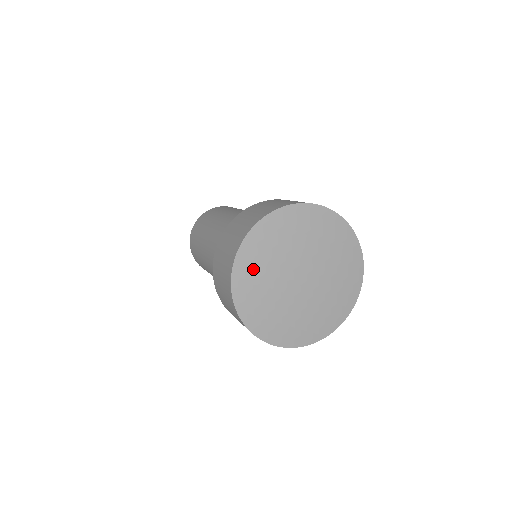
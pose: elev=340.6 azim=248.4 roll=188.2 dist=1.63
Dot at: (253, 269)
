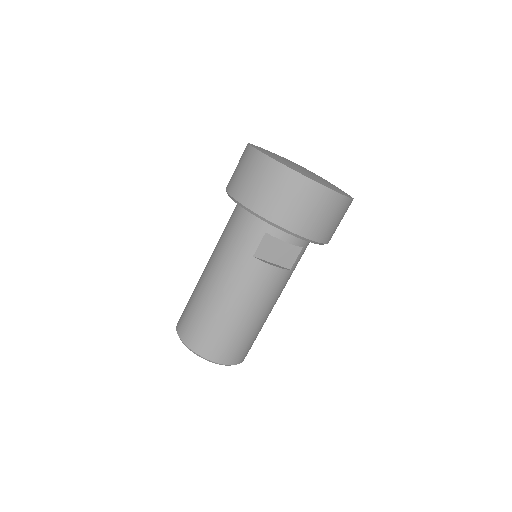
Dot at: (263, 149)
